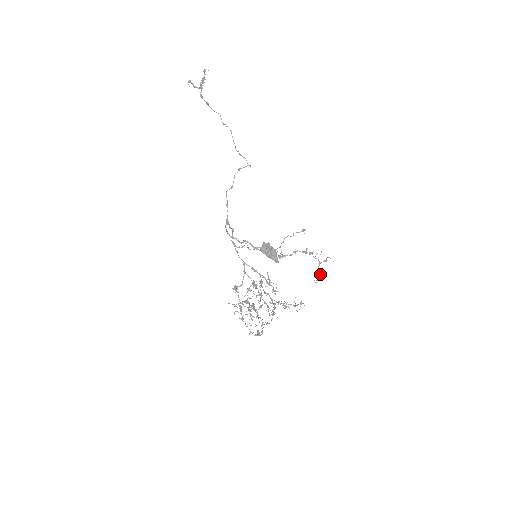
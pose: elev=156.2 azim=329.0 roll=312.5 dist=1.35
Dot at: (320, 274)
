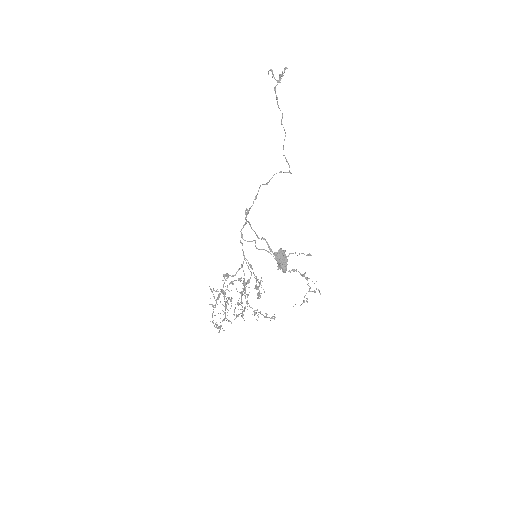
Dot at: (304, 300)
